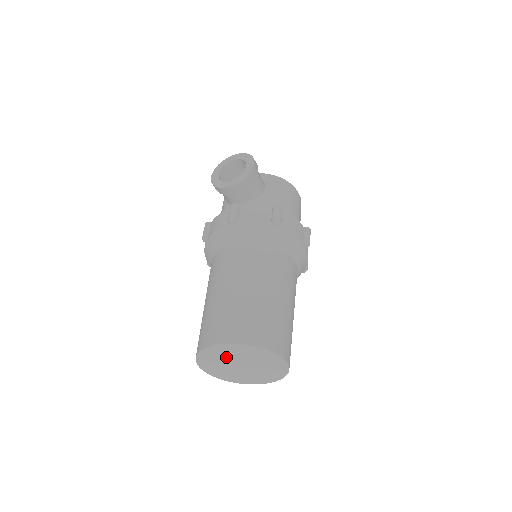
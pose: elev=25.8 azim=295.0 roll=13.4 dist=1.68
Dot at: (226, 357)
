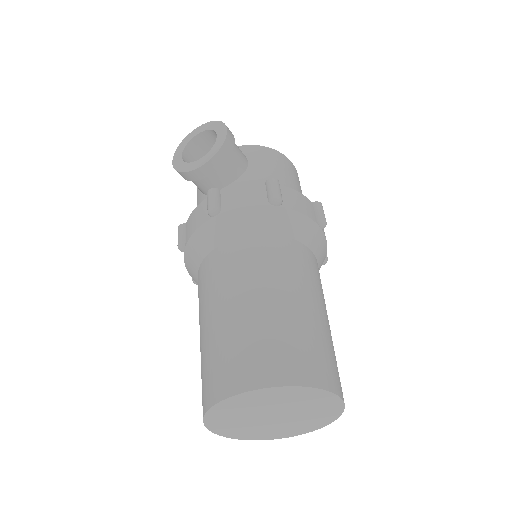
Dot at: (248, 410)
